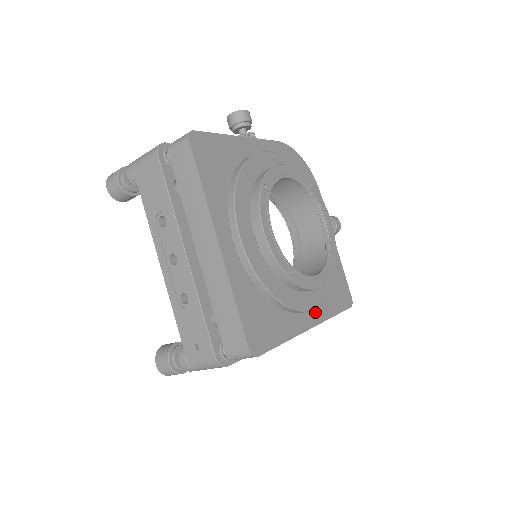
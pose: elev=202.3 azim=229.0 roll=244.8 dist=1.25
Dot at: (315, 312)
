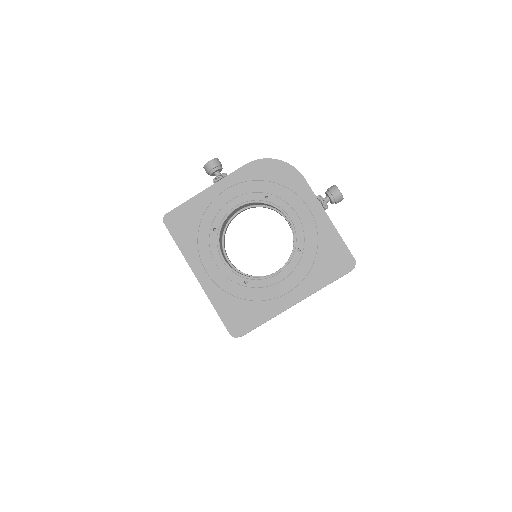
Dot at: (299, 290)
